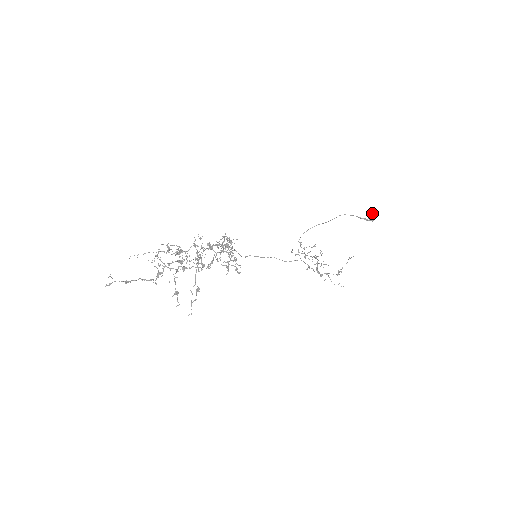
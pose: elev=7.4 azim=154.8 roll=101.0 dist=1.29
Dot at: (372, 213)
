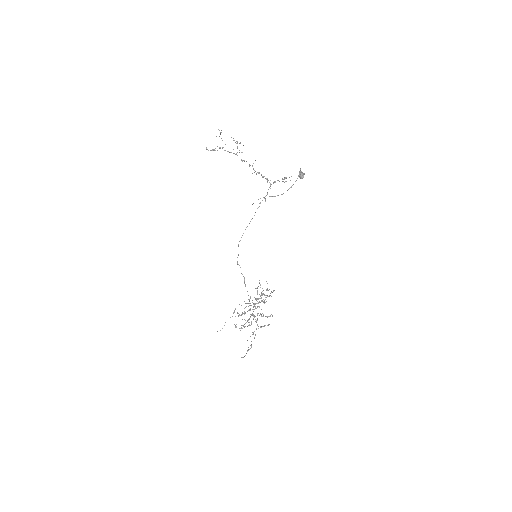
Dot at: occluded
